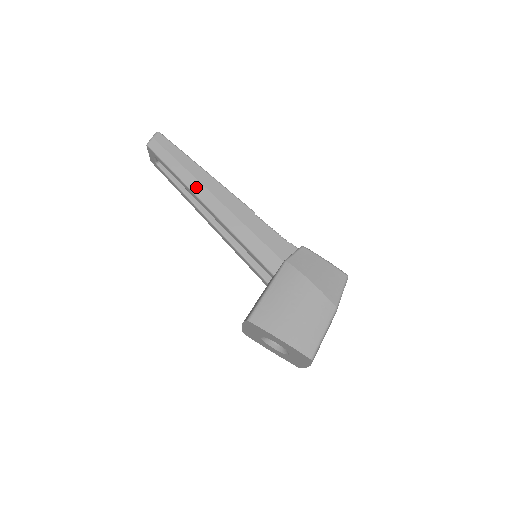
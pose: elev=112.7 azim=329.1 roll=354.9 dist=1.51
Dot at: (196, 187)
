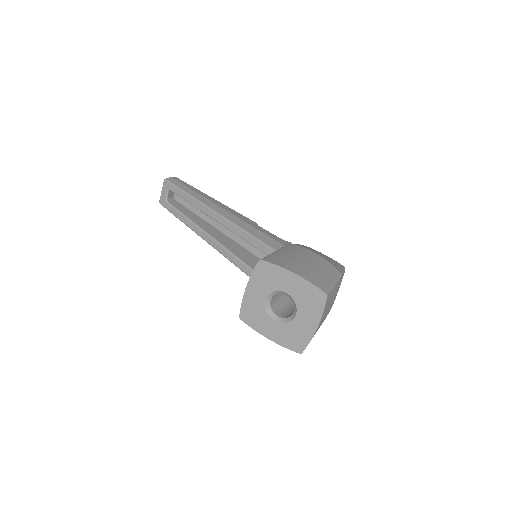
Dot at: (206, 202)
